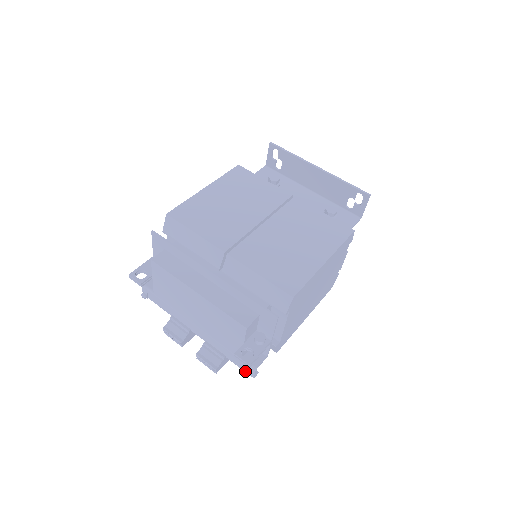
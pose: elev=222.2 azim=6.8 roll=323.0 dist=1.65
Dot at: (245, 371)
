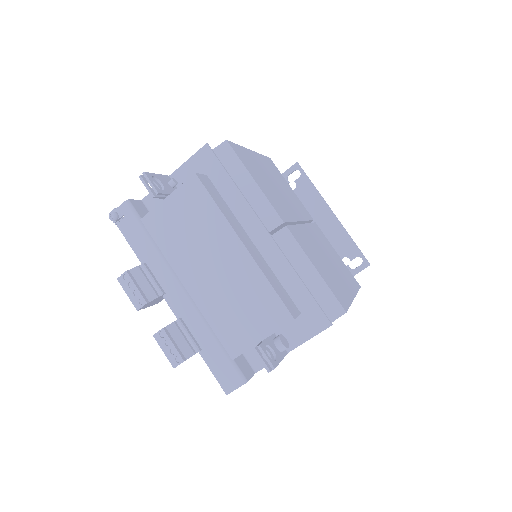
Dot at: (220, 380)
